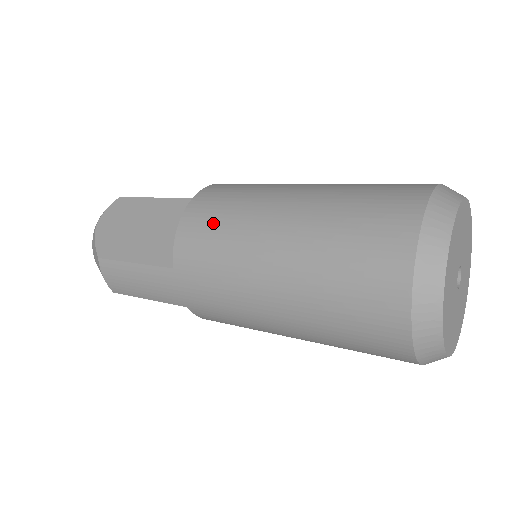
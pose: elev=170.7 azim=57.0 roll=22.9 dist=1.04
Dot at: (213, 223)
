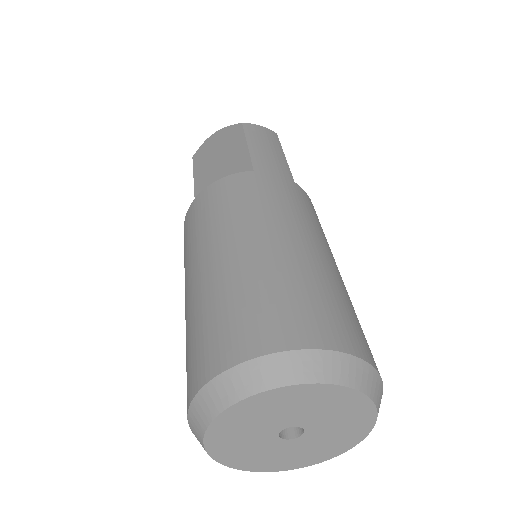
Dot at: occluded
